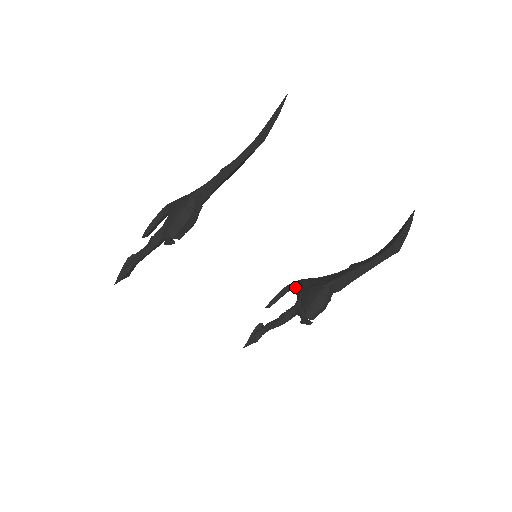
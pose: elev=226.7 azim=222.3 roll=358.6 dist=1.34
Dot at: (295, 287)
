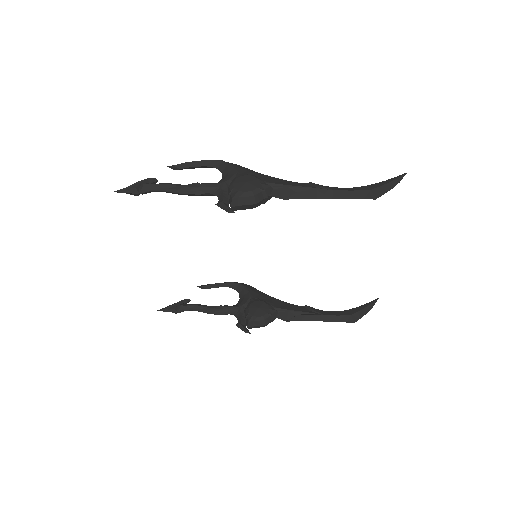
Dot at: (242, 289)
